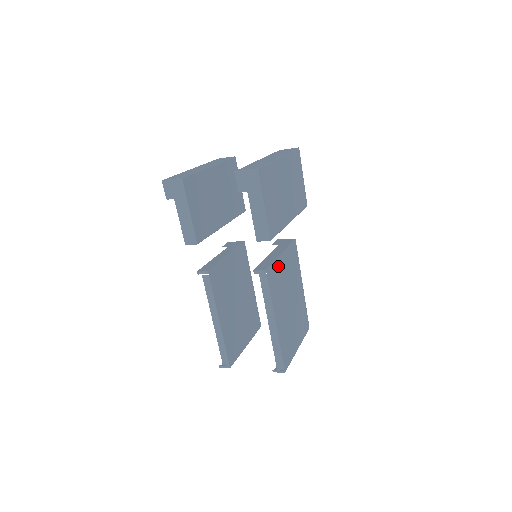
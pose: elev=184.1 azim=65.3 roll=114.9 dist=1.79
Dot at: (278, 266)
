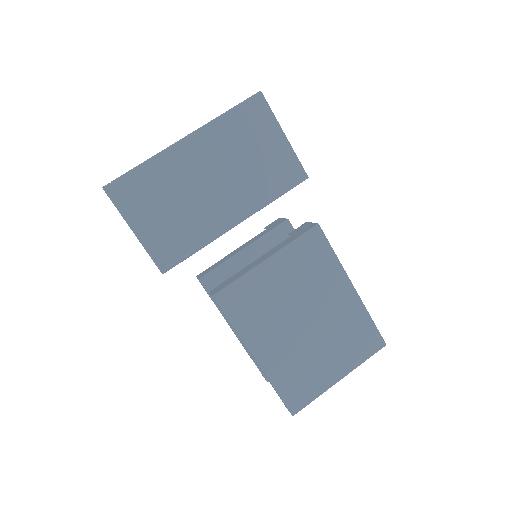
Dot at: (255, 280)
